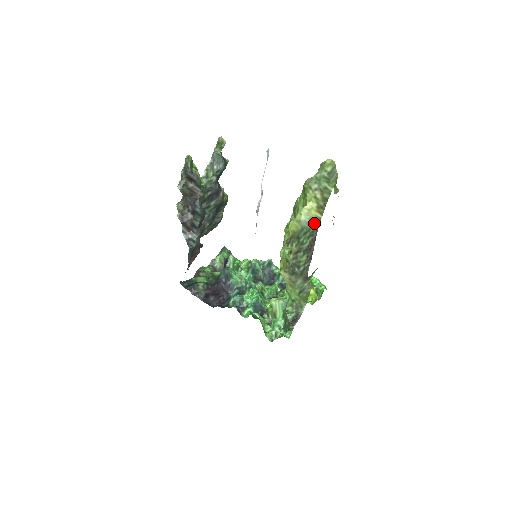
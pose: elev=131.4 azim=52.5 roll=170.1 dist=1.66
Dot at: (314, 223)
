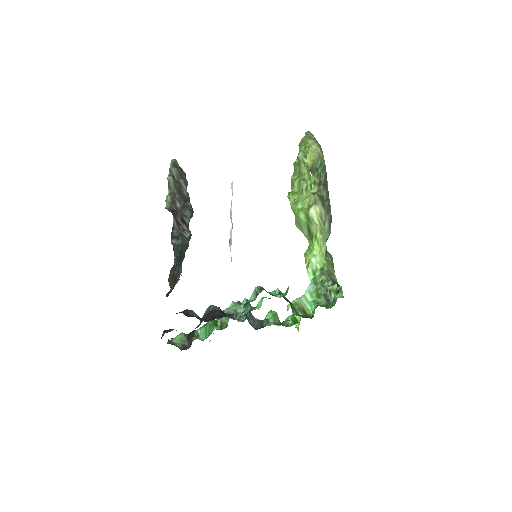
Dot at: (322, 159)
